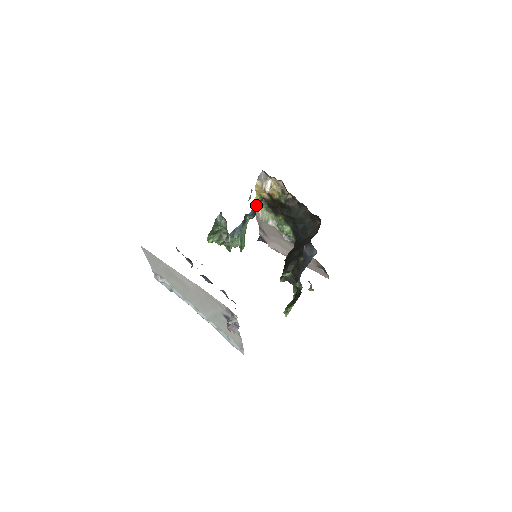
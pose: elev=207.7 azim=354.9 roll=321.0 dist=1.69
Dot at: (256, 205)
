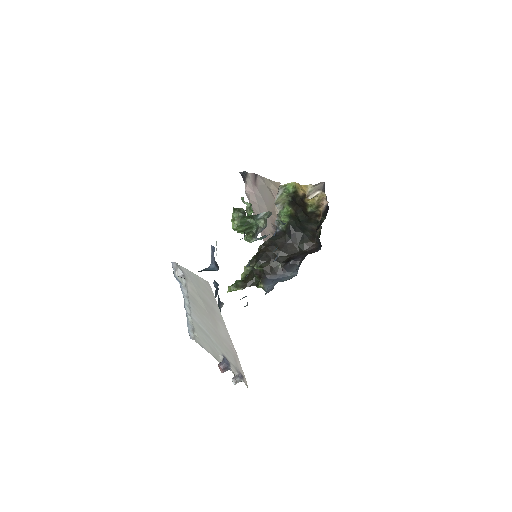
Dot at: occluded
